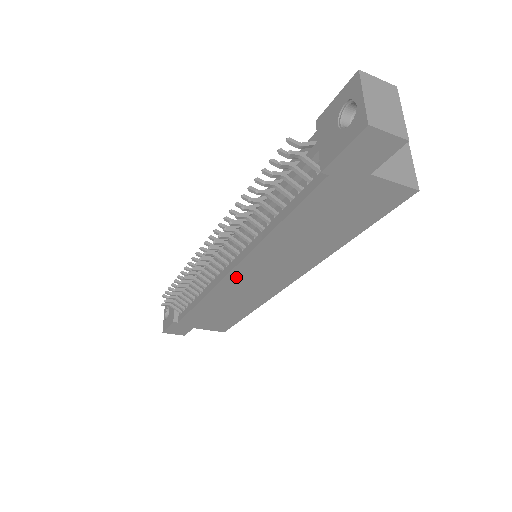
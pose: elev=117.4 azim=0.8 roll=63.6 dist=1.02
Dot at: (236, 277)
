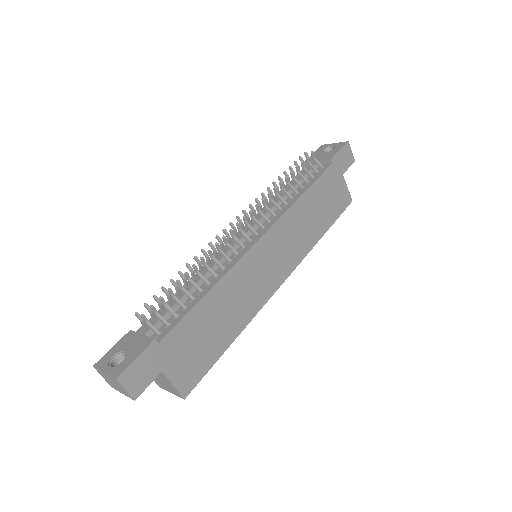
Dot at: (259, 251)
